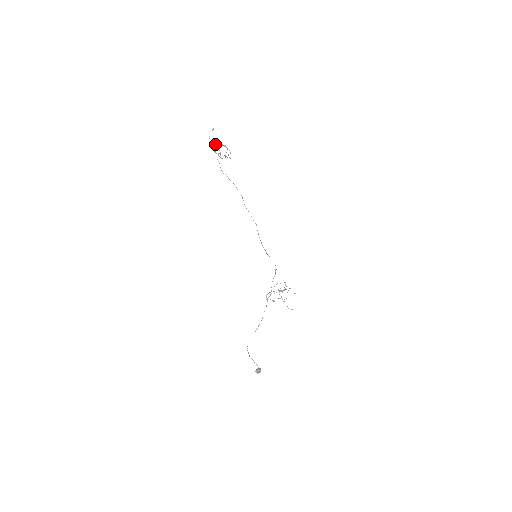
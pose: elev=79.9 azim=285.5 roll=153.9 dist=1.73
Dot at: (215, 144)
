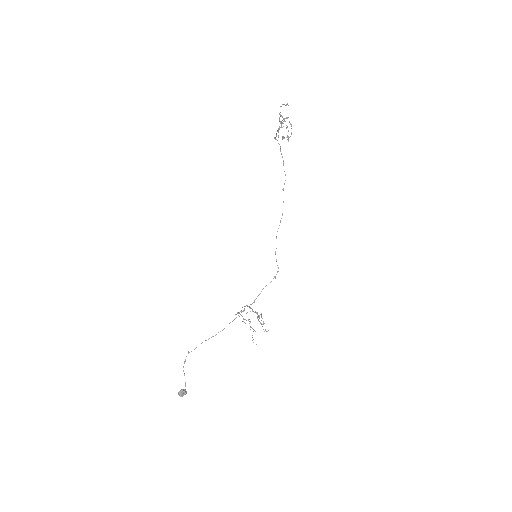
Dot at: (282, 116)
